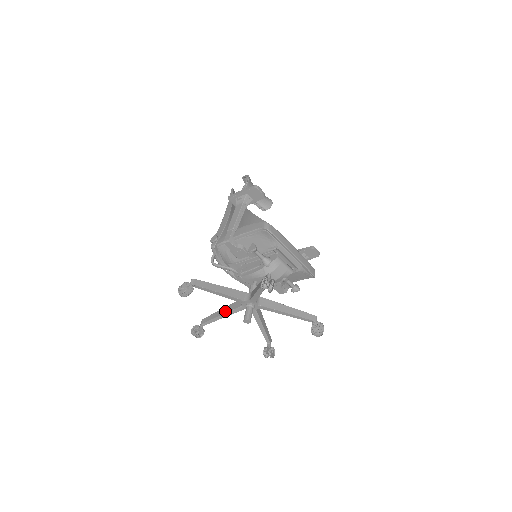
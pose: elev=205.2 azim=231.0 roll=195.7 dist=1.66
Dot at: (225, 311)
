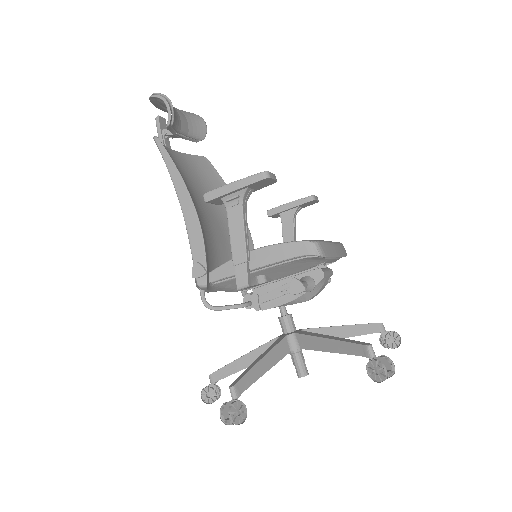
Dot at: (251, 362)
